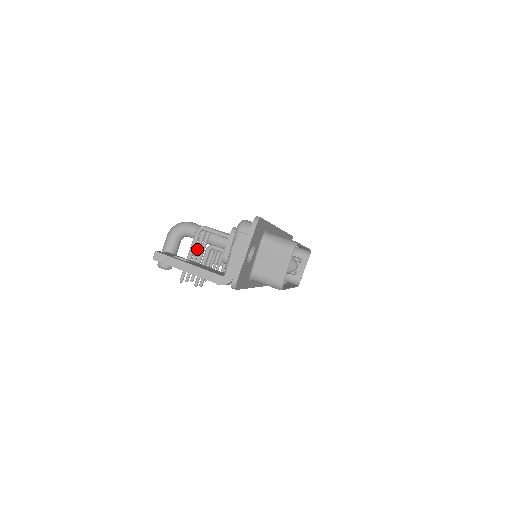
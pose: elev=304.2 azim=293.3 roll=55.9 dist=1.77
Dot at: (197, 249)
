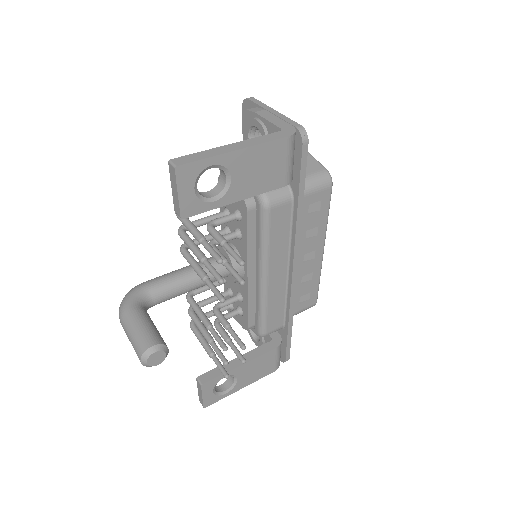
Dot at: (194, 245)
